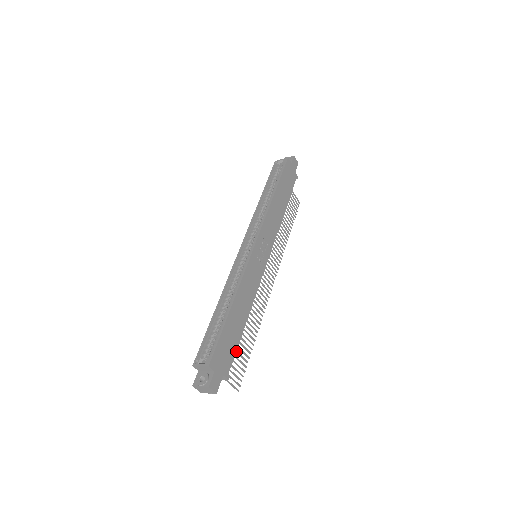
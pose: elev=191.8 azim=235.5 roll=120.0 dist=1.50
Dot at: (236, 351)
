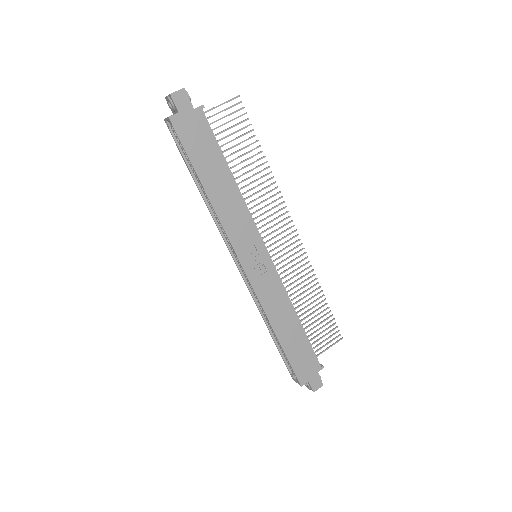
Dot at: (315, 327)
